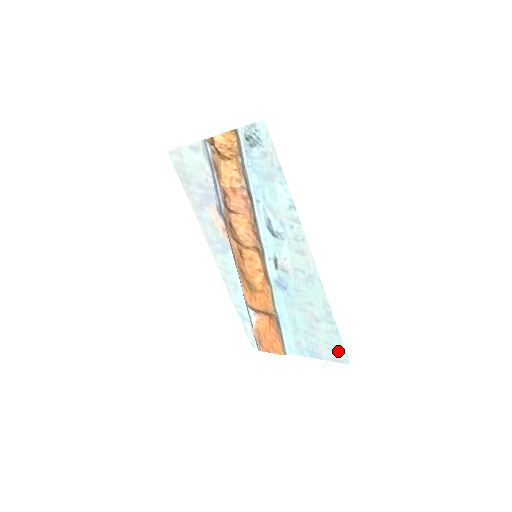
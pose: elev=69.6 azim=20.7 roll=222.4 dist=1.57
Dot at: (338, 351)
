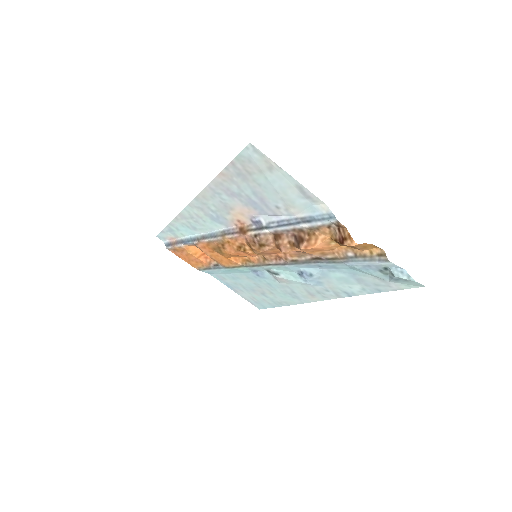
Dot at: (259, 304)
